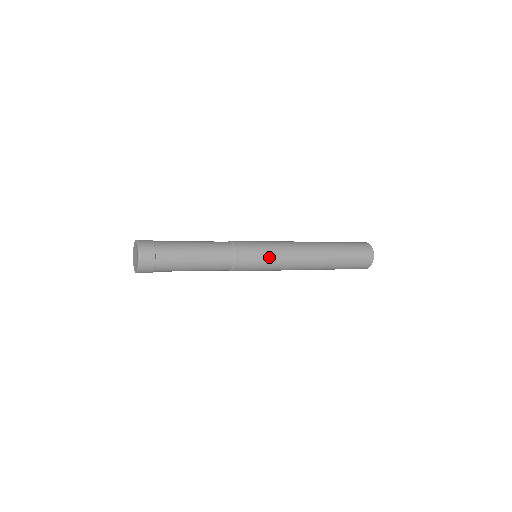
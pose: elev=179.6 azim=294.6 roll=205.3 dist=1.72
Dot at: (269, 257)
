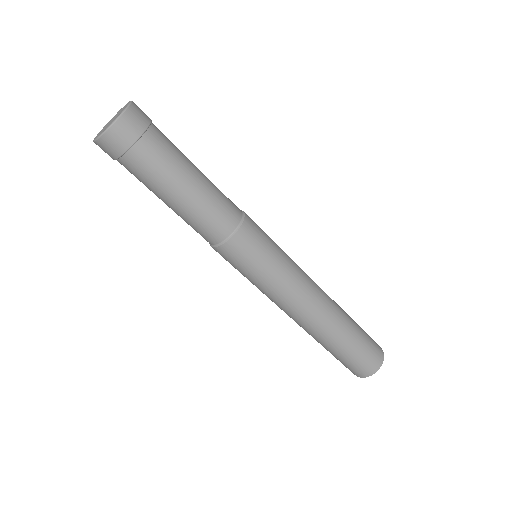
Dot at: (277, 262)
